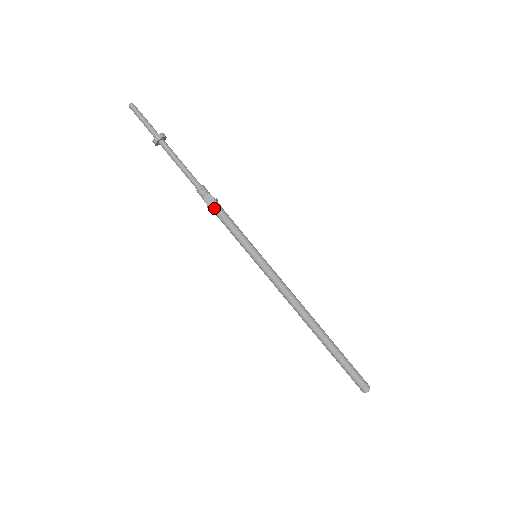
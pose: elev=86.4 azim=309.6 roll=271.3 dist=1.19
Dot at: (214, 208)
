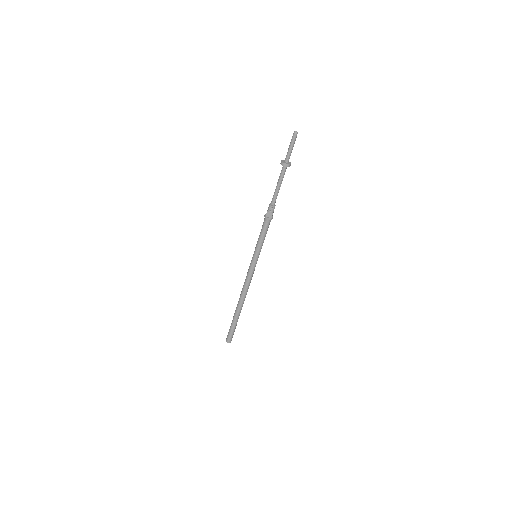
Dot at: (266, 221)
